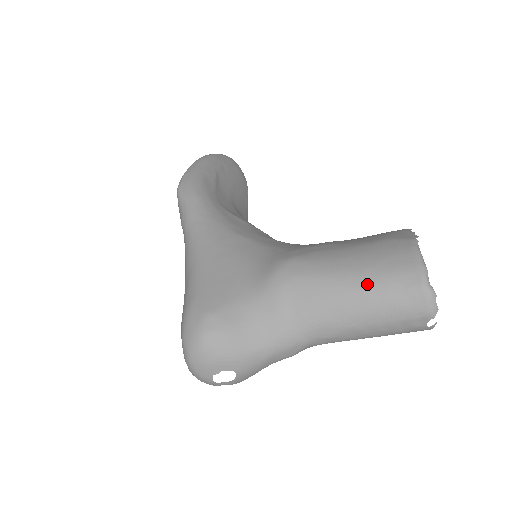
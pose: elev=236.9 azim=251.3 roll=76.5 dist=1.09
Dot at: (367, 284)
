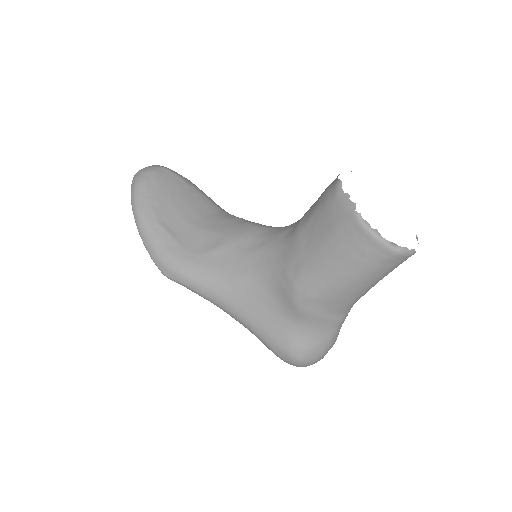
Dot at: (357, 275)
